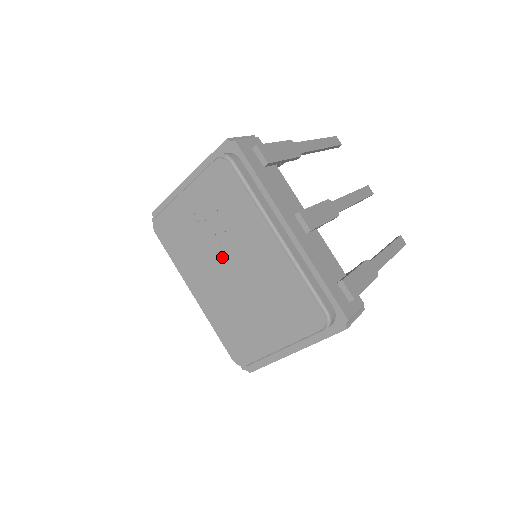
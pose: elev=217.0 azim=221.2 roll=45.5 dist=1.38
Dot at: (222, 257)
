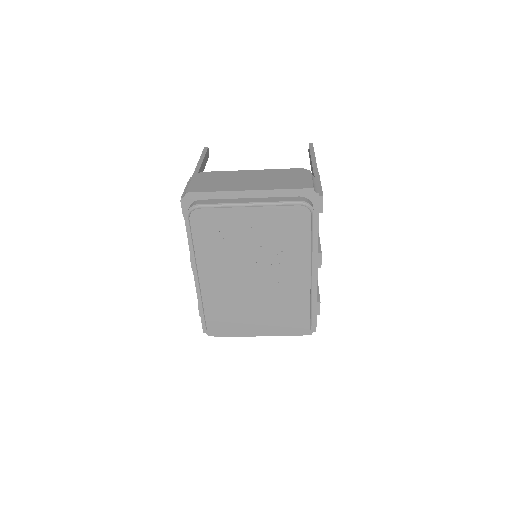
Dot at: (252, 267)
